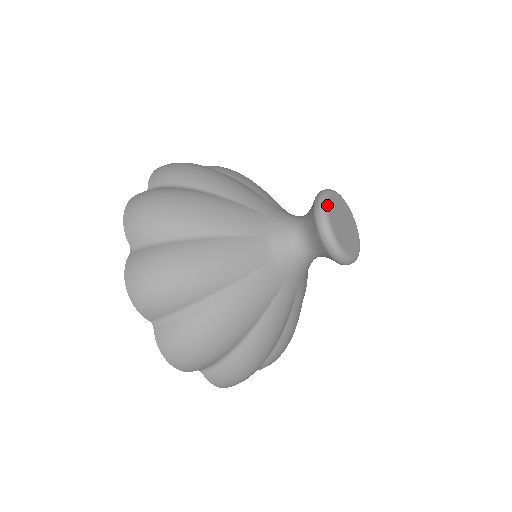
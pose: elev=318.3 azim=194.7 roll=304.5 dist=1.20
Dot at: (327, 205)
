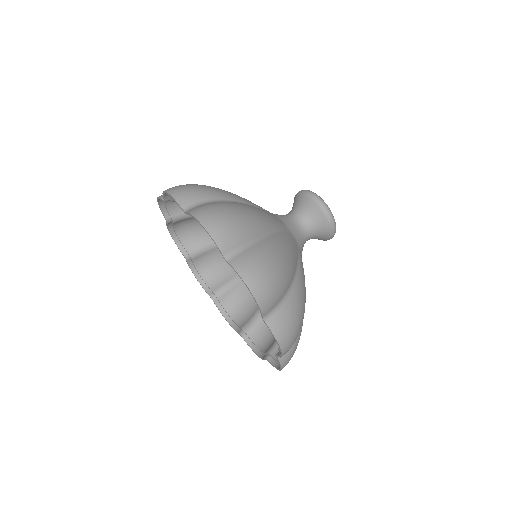
Dot at: (320, 198)
